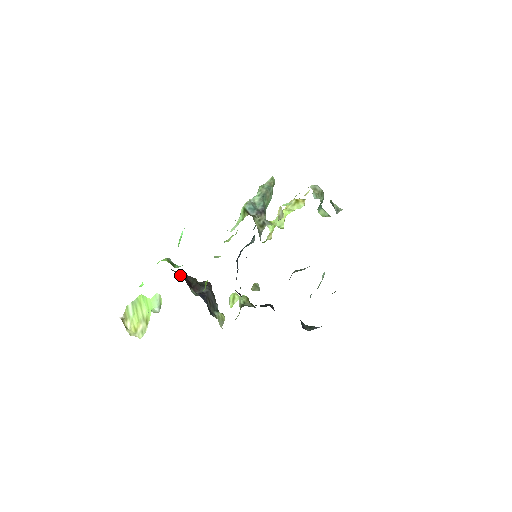
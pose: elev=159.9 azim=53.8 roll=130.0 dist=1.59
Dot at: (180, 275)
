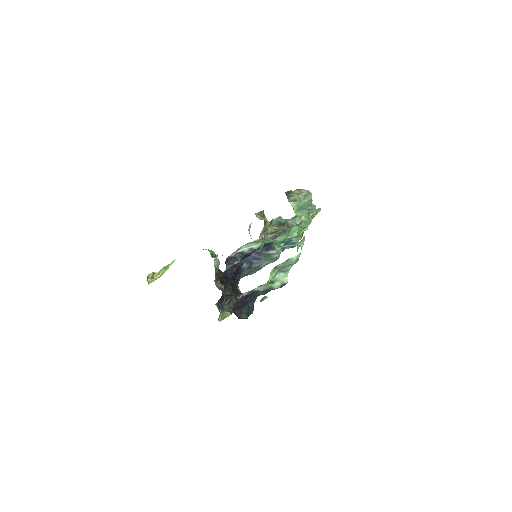
Dot at: (220, 271)
